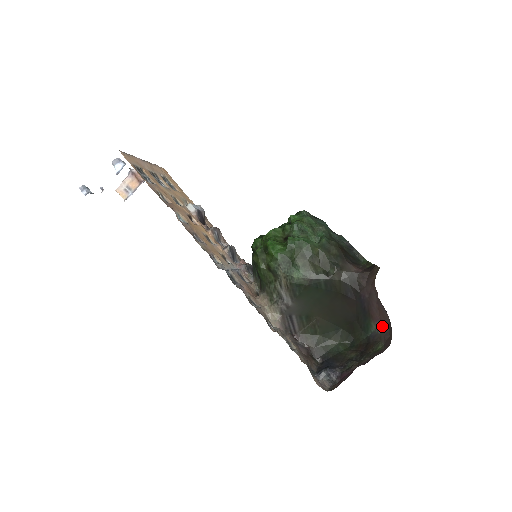
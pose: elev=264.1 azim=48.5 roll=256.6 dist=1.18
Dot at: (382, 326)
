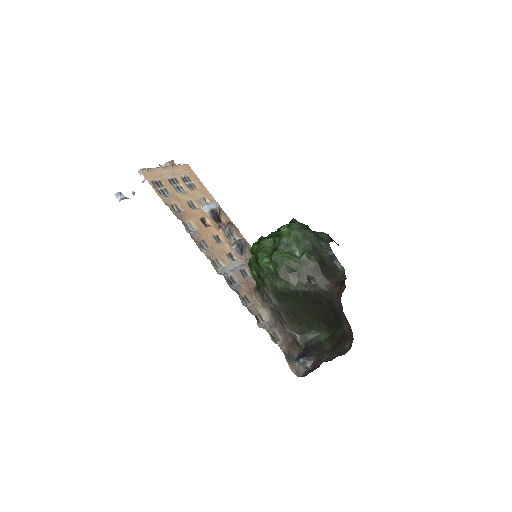
Dot at: (350, 330)
